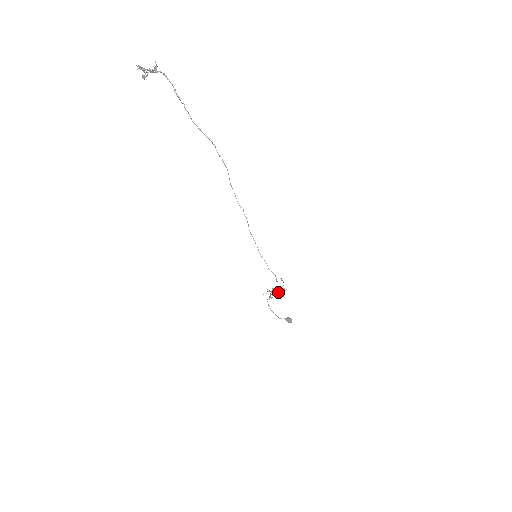
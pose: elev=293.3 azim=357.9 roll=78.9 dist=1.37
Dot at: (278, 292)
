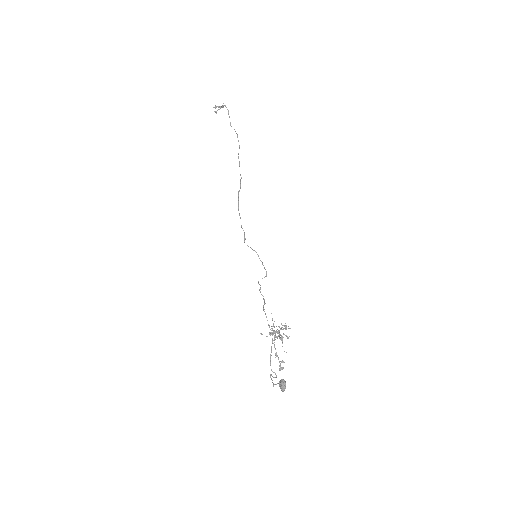
Dot at: occluded
